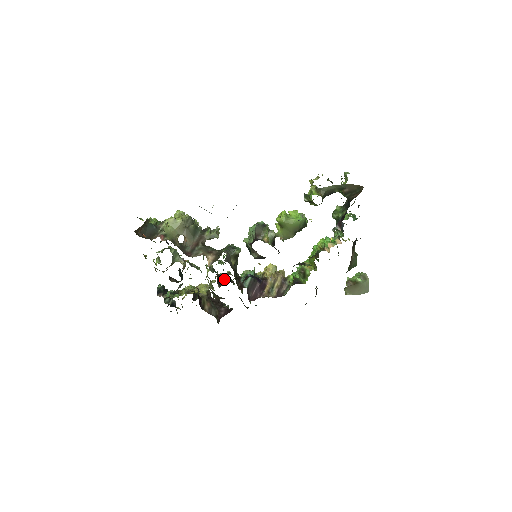
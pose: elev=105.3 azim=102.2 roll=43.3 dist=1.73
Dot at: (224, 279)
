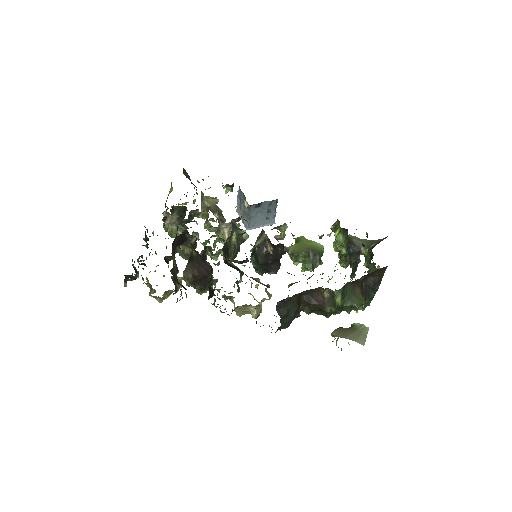
Dot at: occluded
